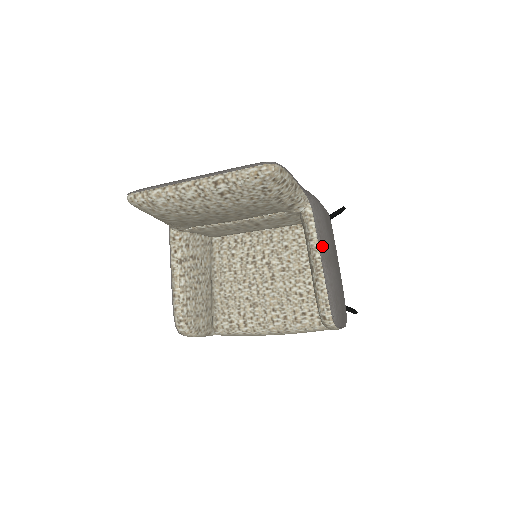
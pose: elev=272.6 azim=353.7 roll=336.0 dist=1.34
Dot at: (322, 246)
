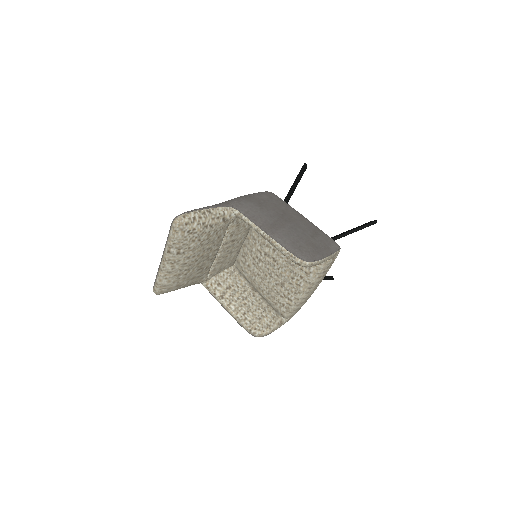
Dot at: (260, 224)
